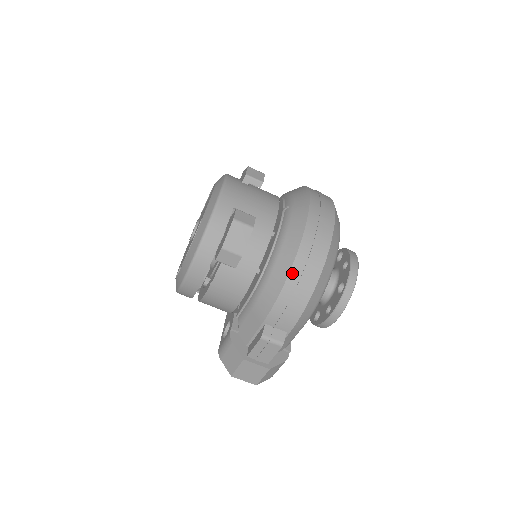
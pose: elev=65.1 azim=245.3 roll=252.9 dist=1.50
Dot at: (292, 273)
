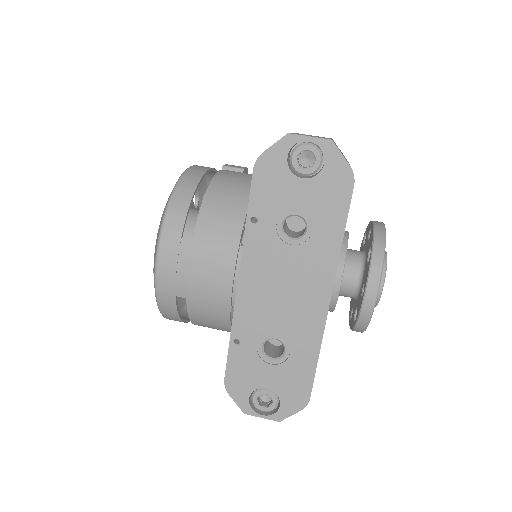
Dot at: occluded
